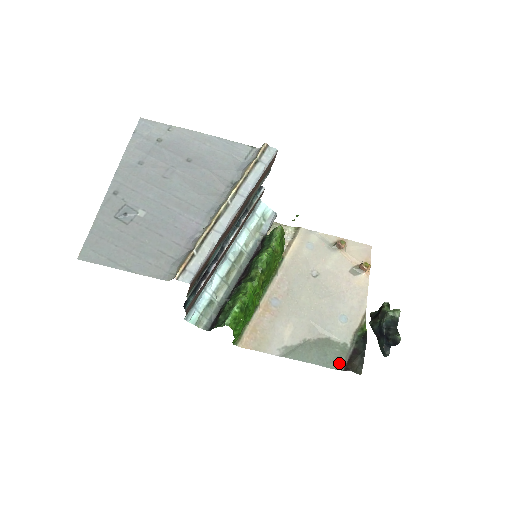
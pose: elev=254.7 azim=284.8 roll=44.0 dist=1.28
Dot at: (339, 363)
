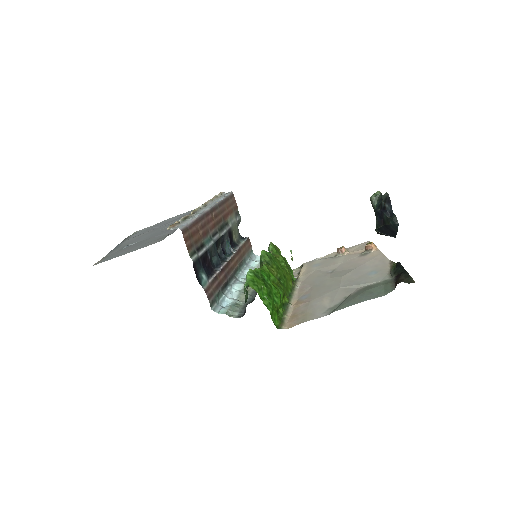
Dot at: (388, 289)
